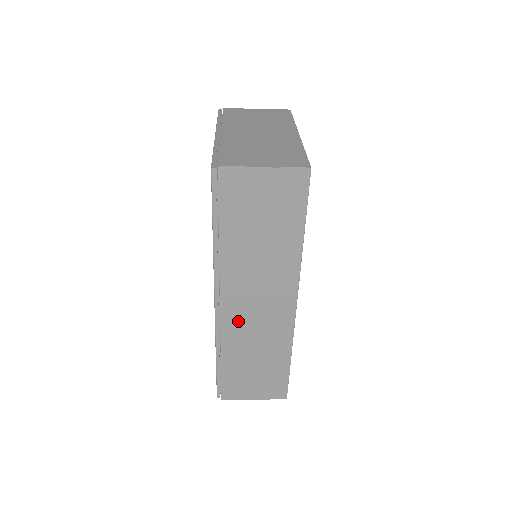
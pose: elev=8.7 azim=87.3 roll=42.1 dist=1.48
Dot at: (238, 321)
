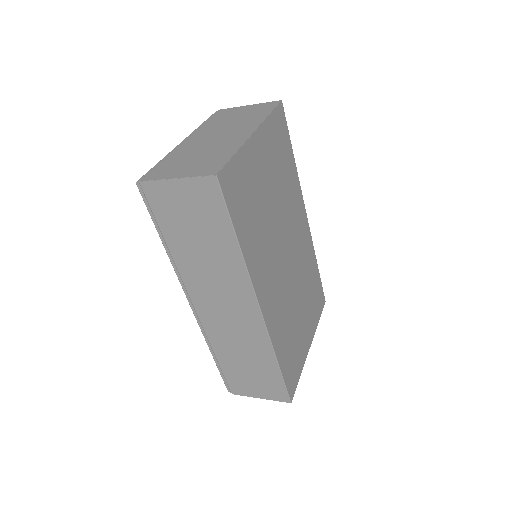
Dot at: (215, 323)
